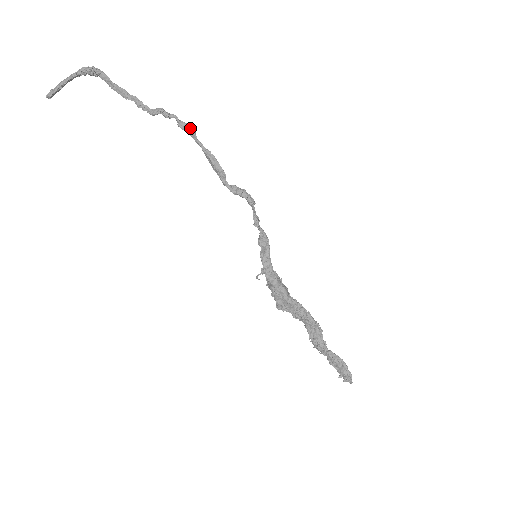
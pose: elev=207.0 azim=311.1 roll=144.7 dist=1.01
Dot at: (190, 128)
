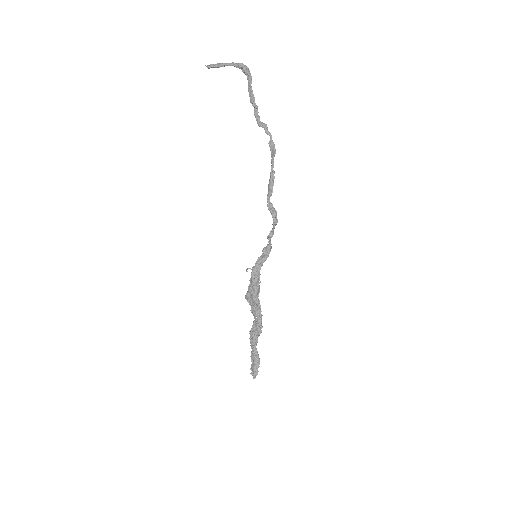
Dot at: (274, 150)
